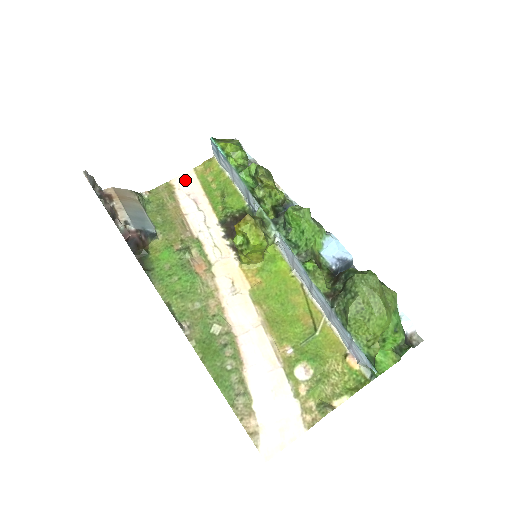
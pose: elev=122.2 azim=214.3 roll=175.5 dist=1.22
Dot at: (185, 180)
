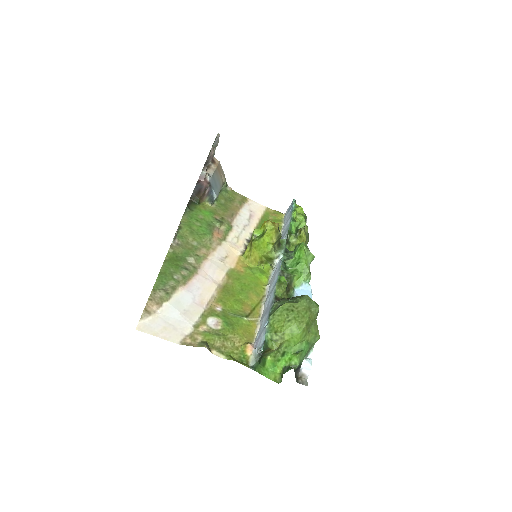
Dot at: (257, 206)
